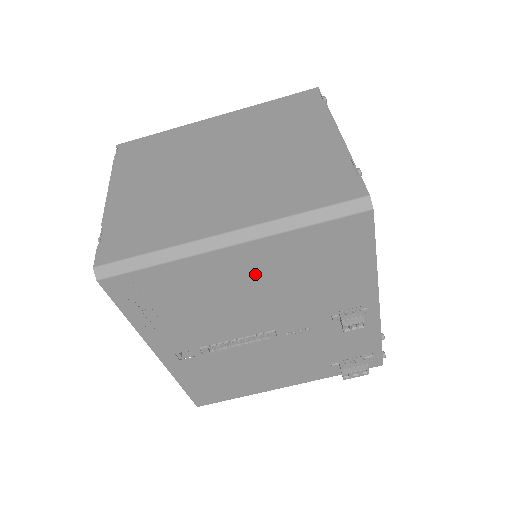
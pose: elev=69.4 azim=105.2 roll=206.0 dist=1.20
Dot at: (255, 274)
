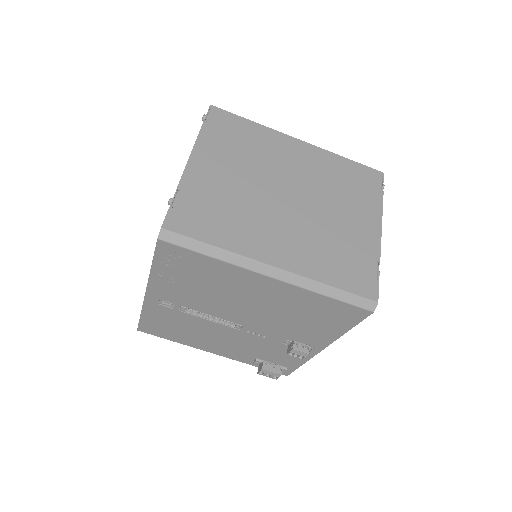
Dot at: (267, 296)
